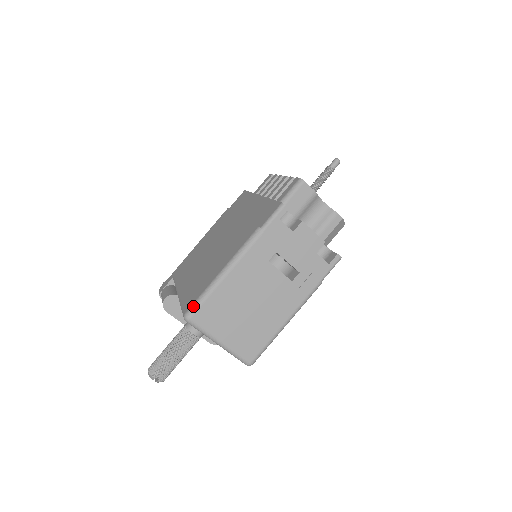
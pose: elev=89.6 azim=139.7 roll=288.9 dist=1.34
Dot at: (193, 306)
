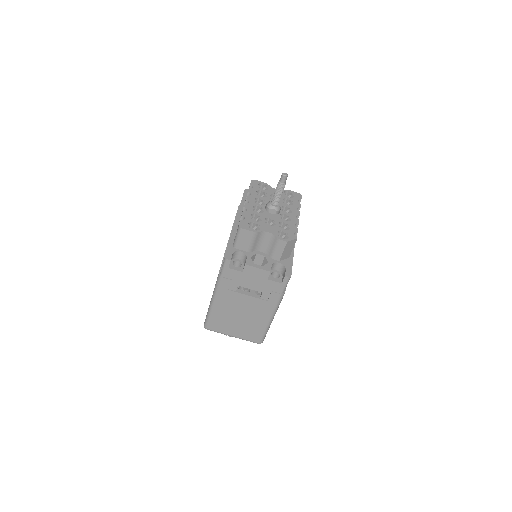
Dot at: (205, 322)
